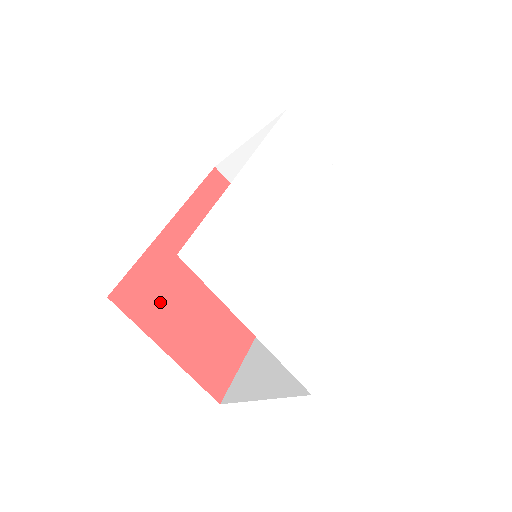
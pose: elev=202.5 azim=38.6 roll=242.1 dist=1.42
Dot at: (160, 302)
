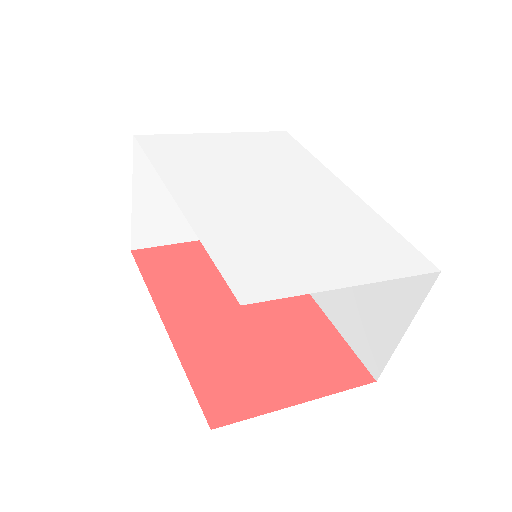
Dot at: (244, 380)
